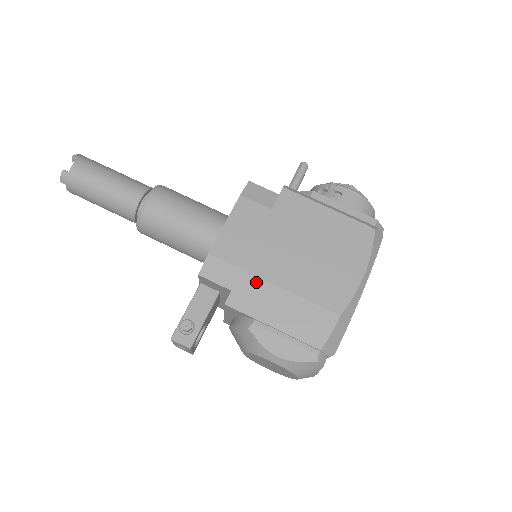
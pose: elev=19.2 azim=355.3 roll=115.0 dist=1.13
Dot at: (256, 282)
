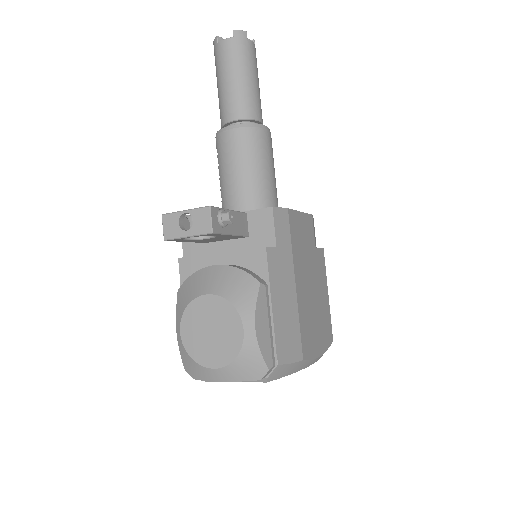
Dot at: (290, 266)
